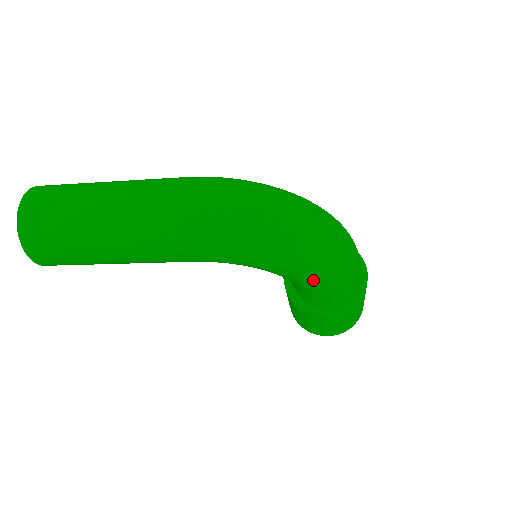
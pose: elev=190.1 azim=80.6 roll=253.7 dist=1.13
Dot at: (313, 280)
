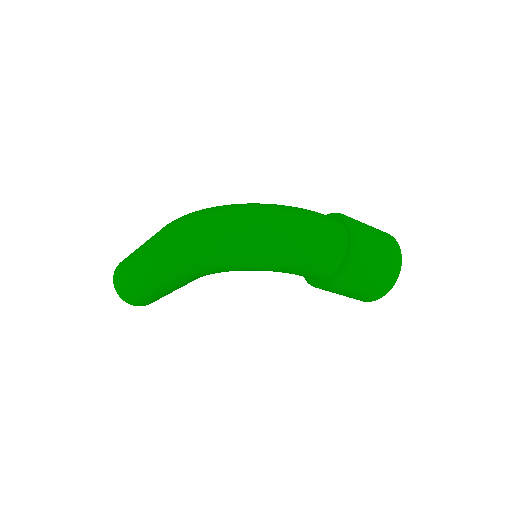
Dot at: (271, 266)
